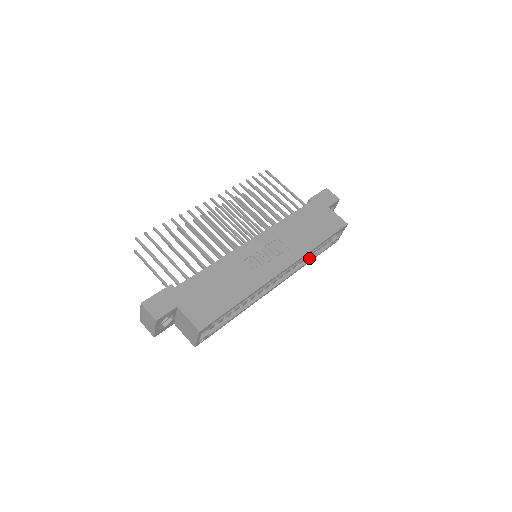
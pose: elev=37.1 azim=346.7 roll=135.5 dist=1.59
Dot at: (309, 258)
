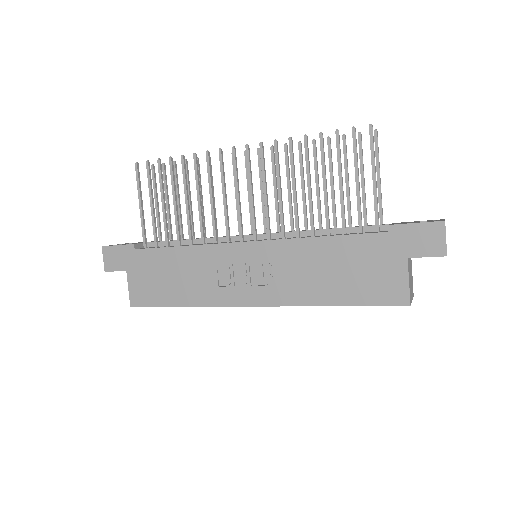
Dot at: occluded
